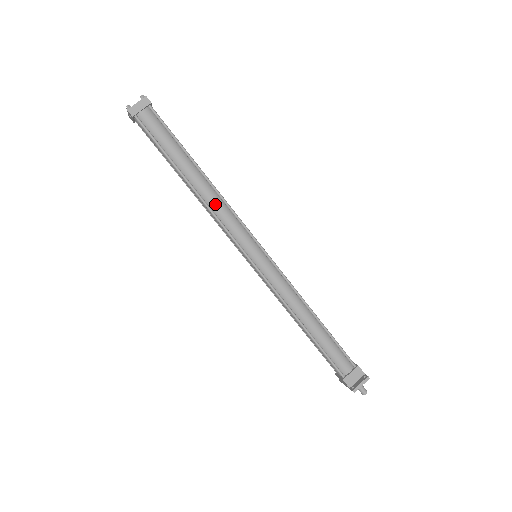
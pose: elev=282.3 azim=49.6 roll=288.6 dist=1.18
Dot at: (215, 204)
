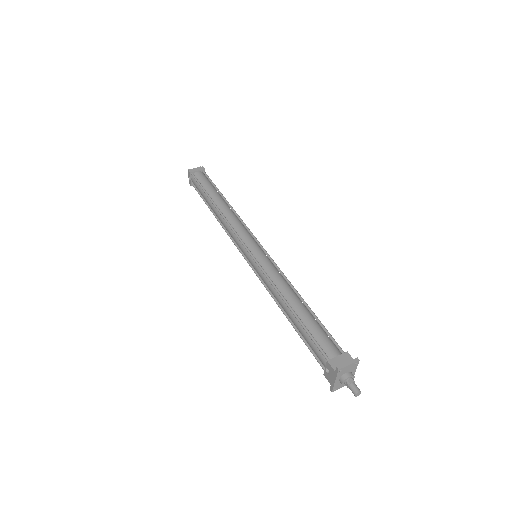
Dot at: (230, 217)
